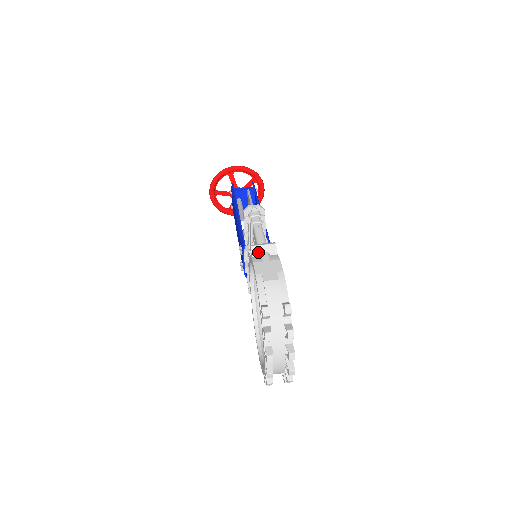
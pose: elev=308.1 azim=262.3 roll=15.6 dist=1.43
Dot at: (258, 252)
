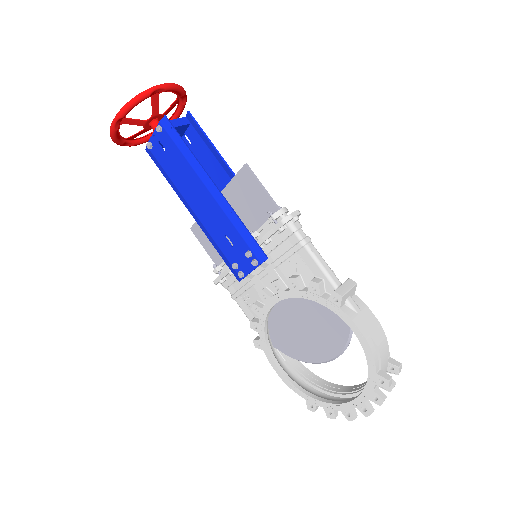
Dot at: (345, 300)
